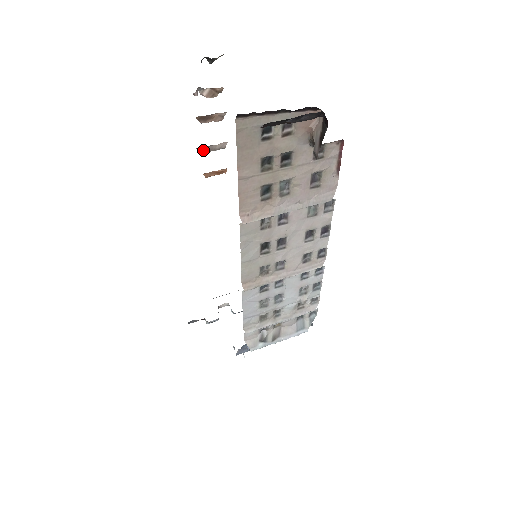
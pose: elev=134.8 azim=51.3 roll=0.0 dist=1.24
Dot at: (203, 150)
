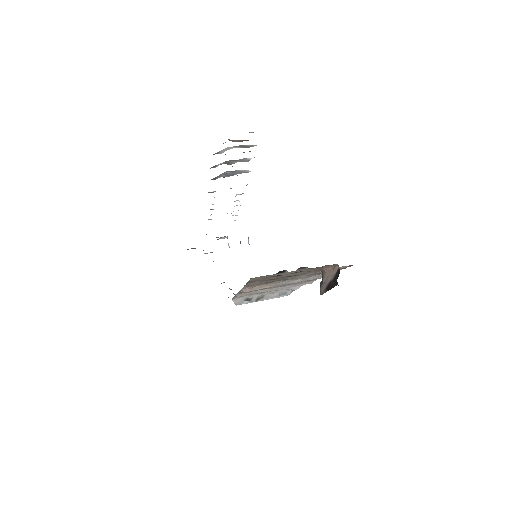
Dot at: occluded
